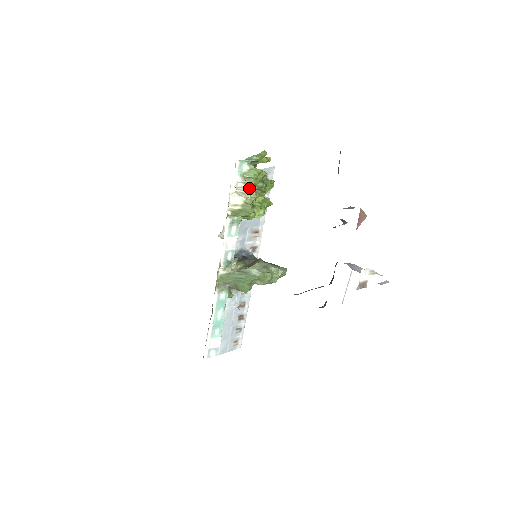
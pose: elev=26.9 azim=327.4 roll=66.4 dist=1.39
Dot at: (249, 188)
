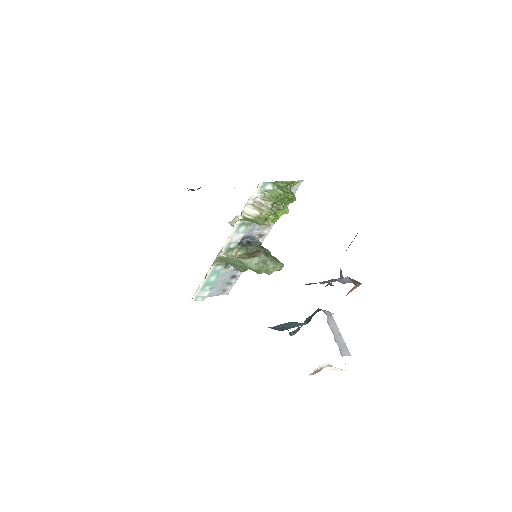
Dot at: (266, 206)
